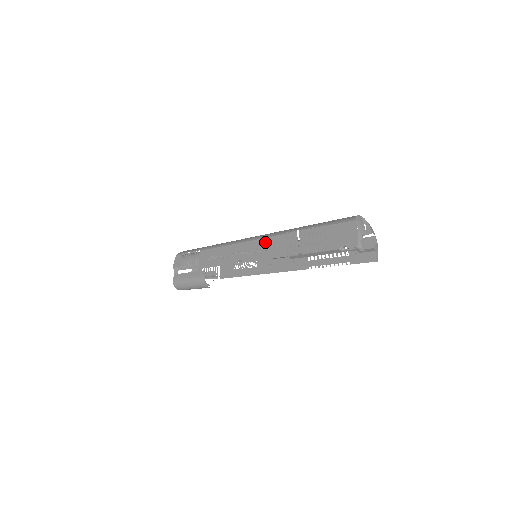
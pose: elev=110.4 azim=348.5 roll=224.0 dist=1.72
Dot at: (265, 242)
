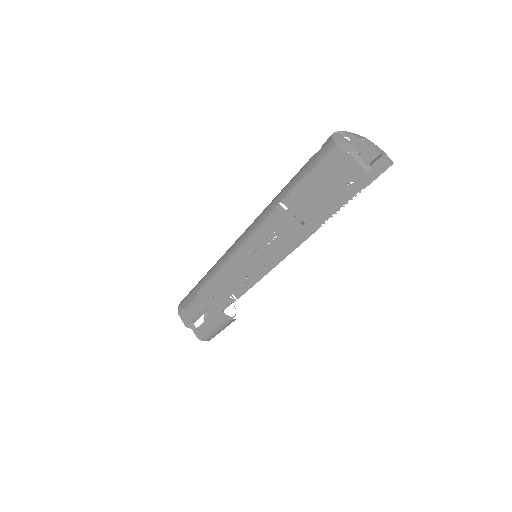
Dot at: (255, 240)
